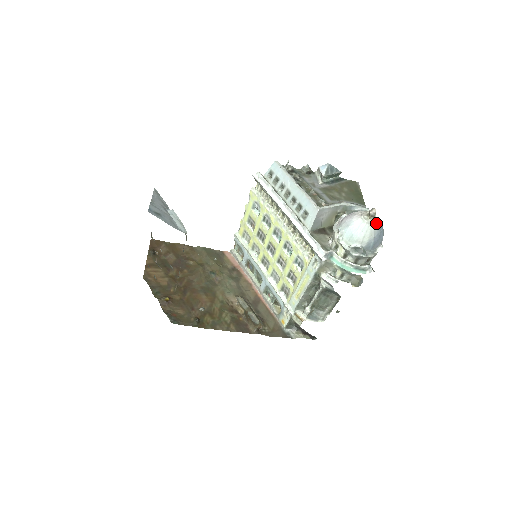
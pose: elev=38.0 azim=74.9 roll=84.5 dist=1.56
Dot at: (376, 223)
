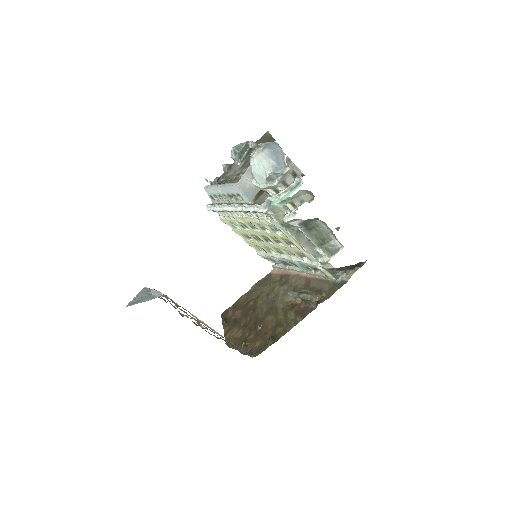
Dot at: (262, 148)
